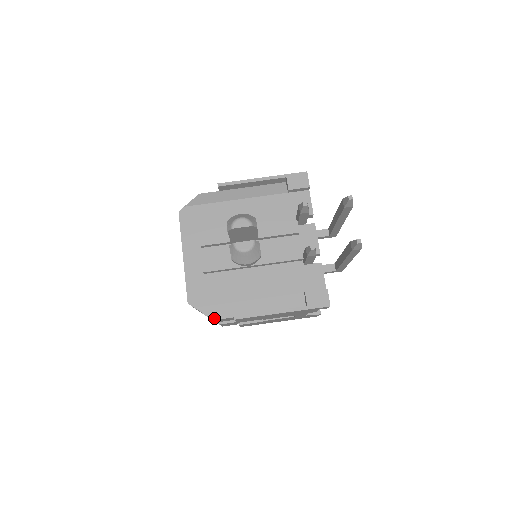
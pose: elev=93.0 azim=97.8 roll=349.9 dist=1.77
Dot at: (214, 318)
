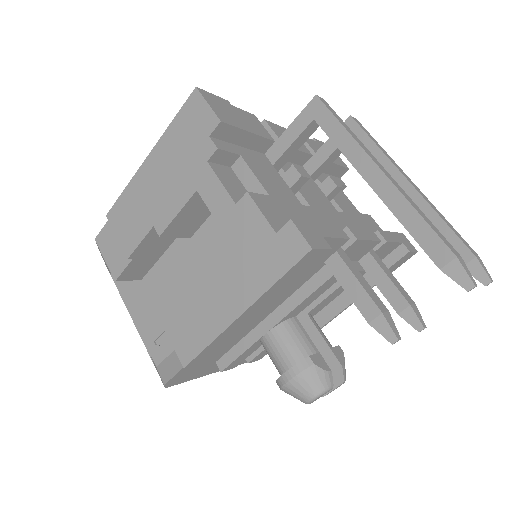
Dot at: occluded
